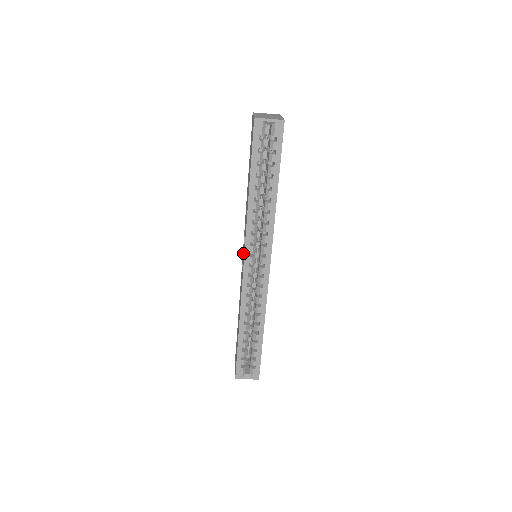
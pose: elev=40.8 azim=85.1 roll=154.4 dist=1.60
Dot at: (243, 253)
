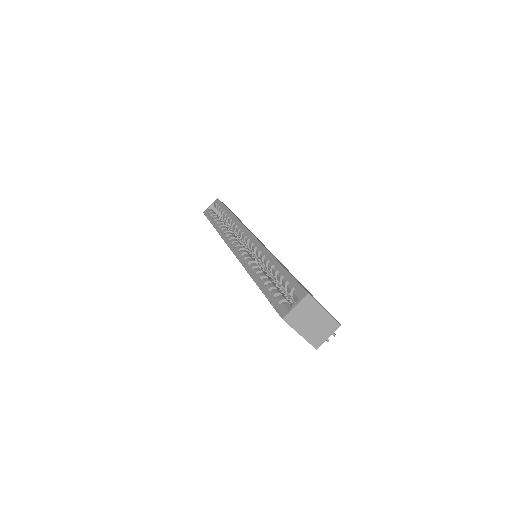
Dot at: occluded
